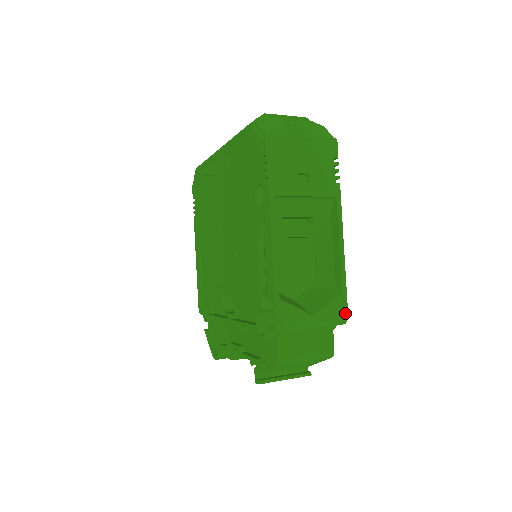
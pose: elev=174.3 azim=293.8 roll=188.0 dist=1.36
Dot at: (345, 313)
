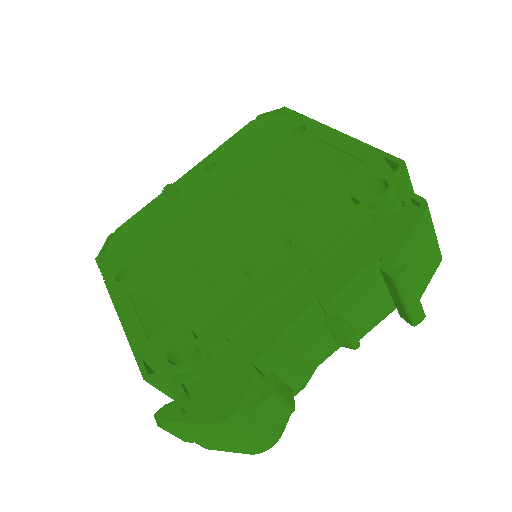
Dot at: occluded
